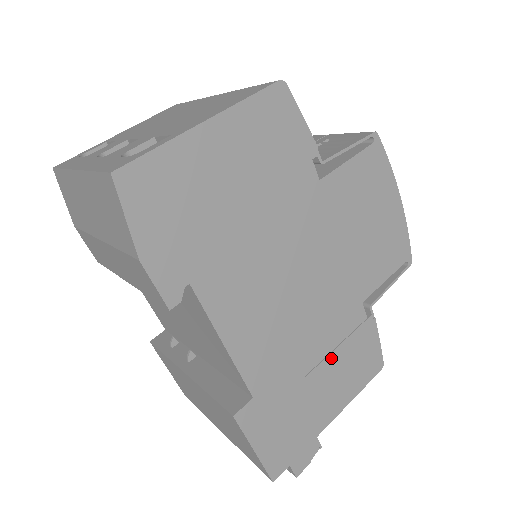
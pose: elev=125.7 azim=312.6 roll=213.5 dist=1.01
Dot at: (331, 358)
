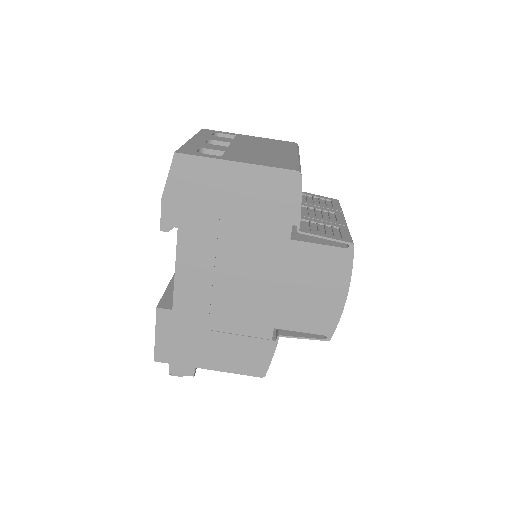
Dot at: (231, 337)
